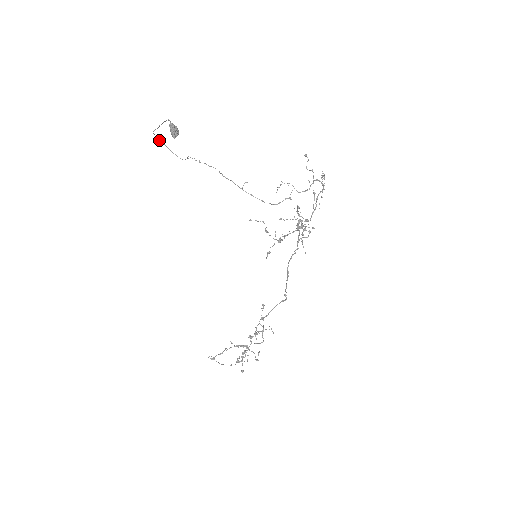
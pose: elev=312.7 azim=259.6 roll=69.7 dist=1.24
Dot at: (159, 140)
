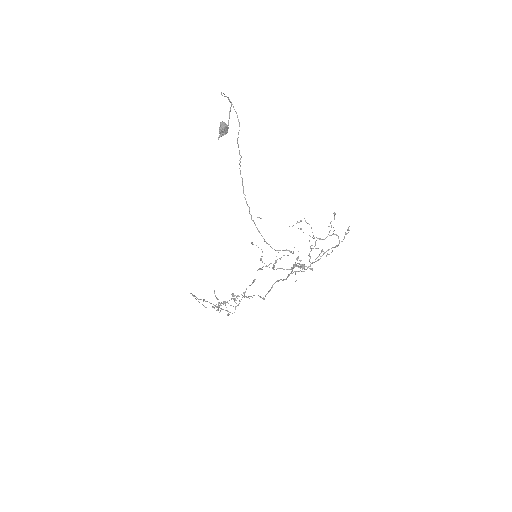
Dot at: occluded
